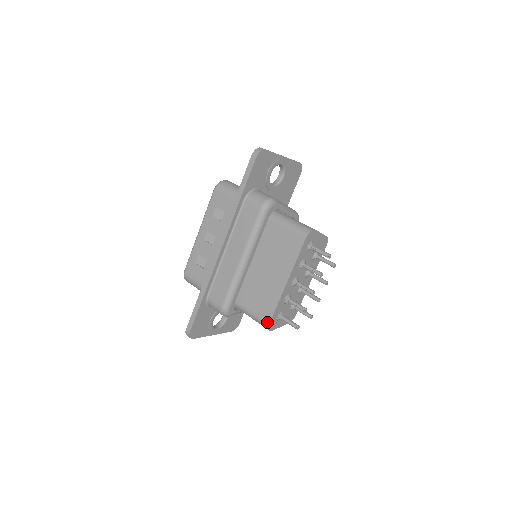
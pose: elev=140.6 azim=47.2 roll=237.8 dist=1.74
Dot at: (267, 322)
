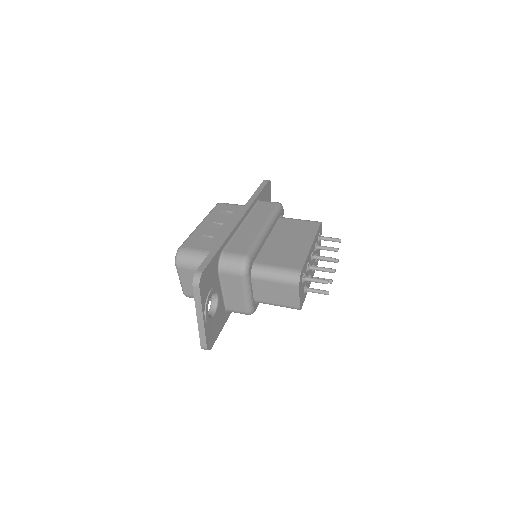
Dot at: (299, 269)
